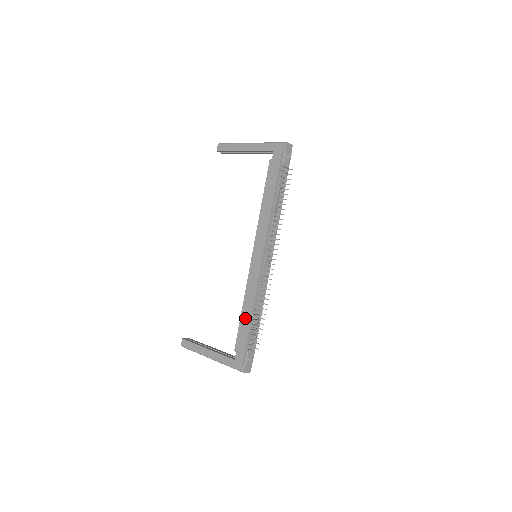
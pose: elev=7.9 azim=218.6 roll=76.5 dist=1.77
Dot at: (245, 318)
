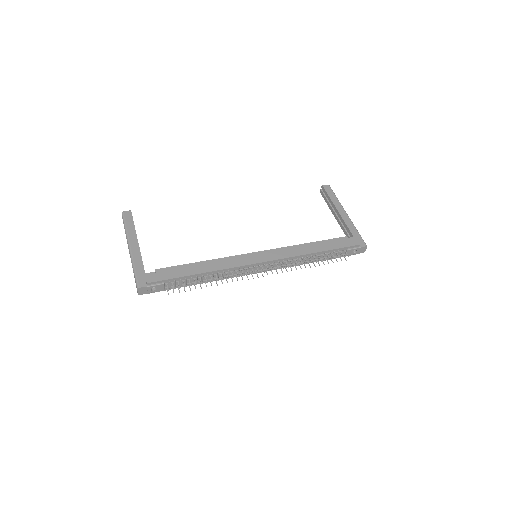
Dot at: (195, 268)
